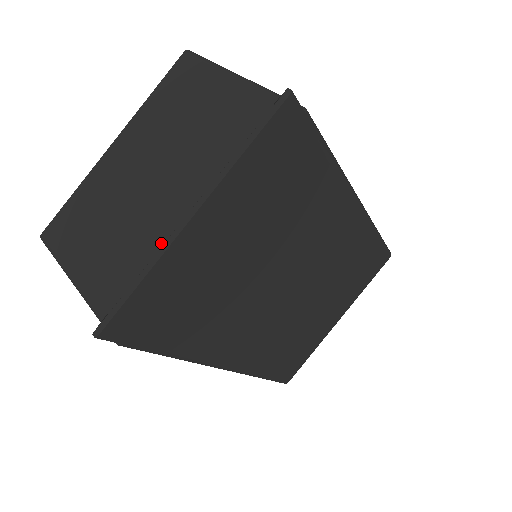
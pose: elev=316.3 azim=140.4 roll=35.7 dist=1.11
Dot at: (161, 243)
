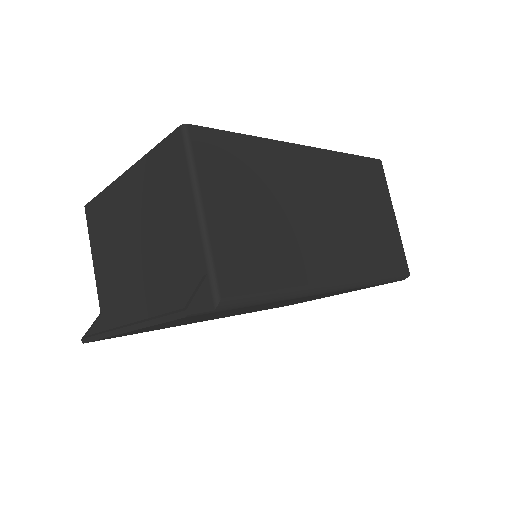
Dot at: (129, 300)
